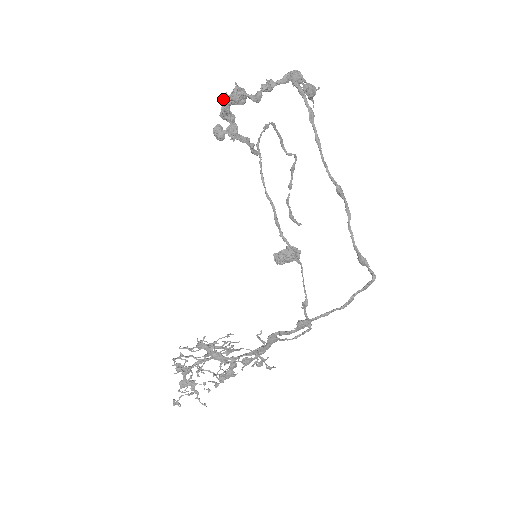
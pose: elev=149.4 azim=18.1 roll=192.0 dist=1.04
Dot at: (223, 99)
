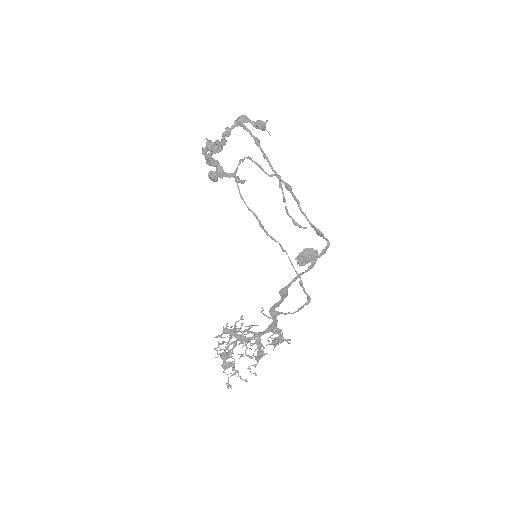
Dot at: (202, 152)
